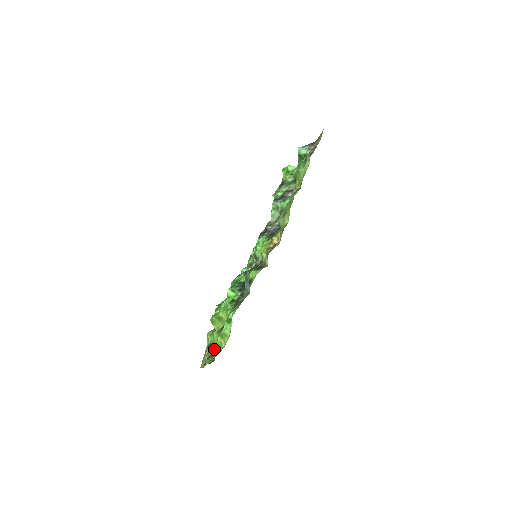
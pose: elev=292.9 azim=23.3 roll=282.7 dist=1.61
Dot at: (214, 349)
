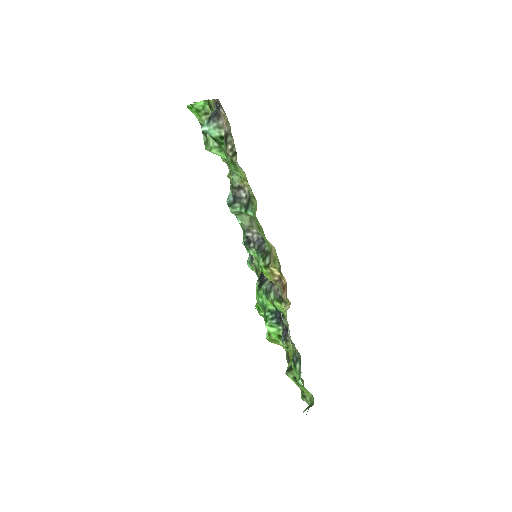
Dot at: occluded
